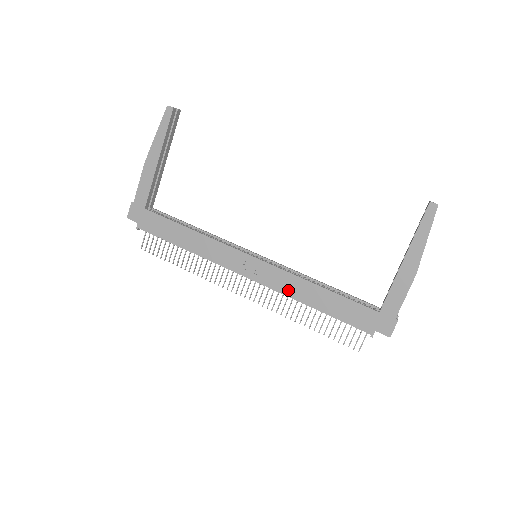
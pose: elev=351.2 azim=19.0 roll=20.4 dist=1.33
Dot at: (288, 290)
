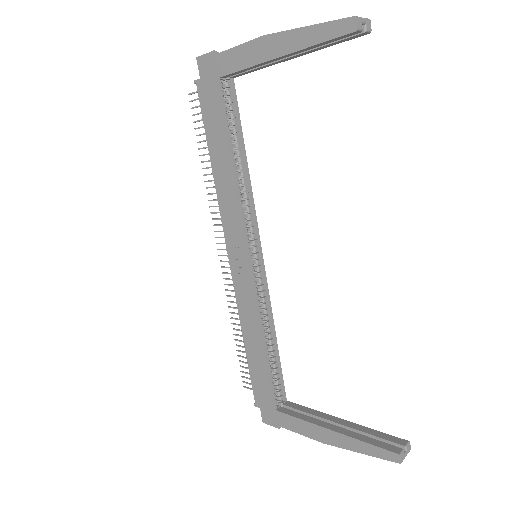
Dot at: (243, 311)
